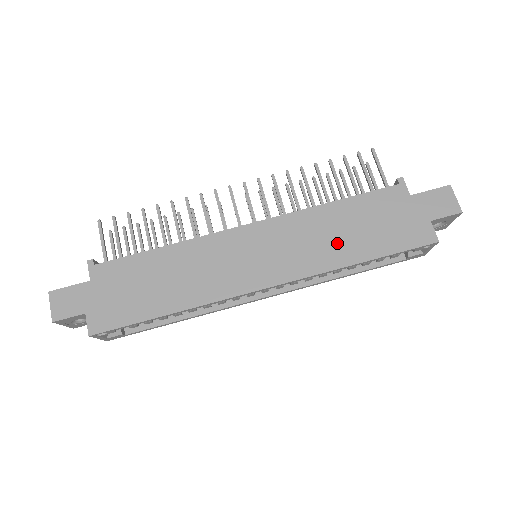
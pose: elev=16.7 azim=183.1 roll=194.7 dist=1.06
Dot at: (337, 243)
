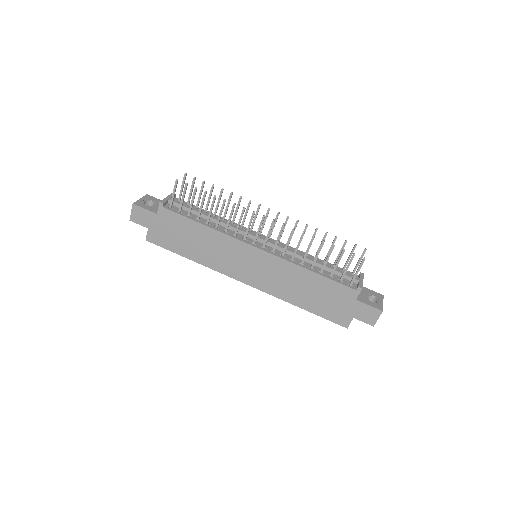
Dot at: (296, 291)
